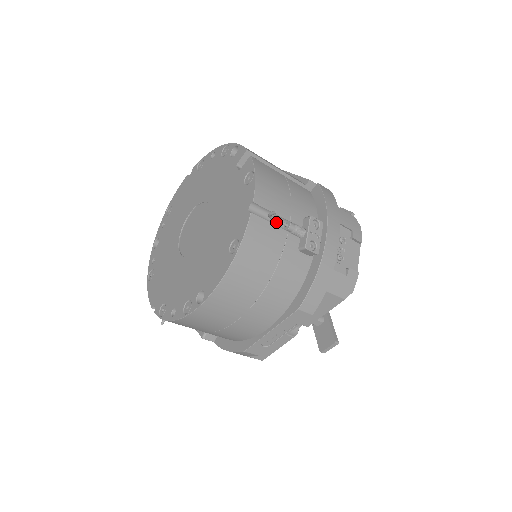
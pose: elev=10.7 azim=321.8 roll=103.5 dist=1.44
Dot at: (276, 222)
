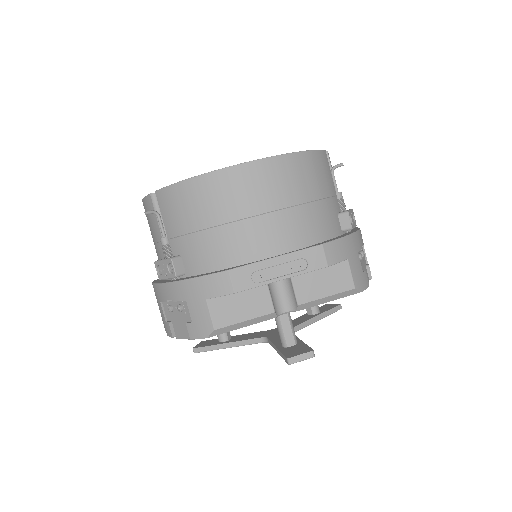
Dot at: occluded
